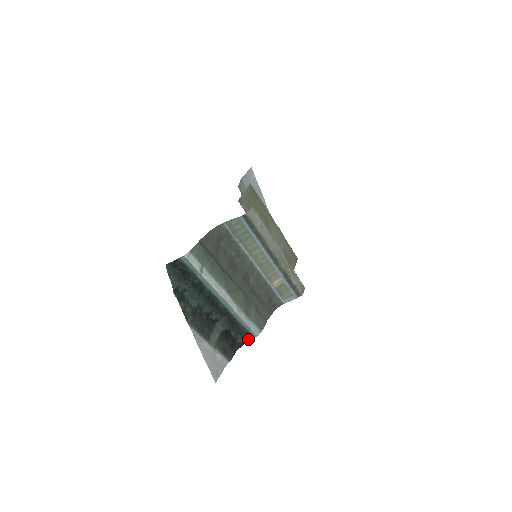
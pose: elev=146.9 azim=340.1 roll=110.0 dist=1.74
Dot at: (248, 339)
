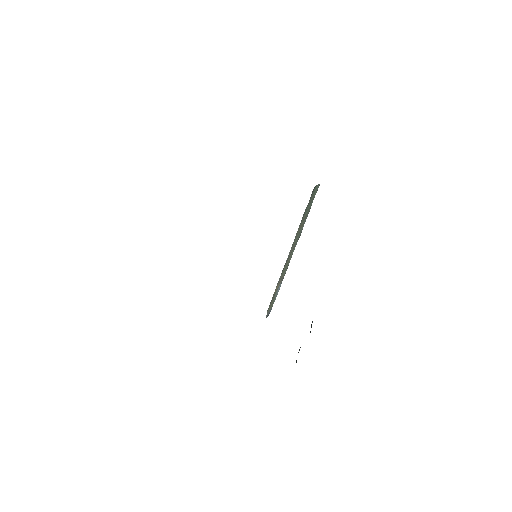
Dot at: occluded
